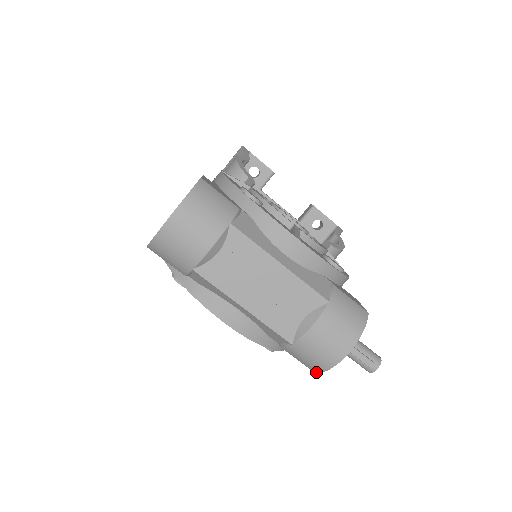
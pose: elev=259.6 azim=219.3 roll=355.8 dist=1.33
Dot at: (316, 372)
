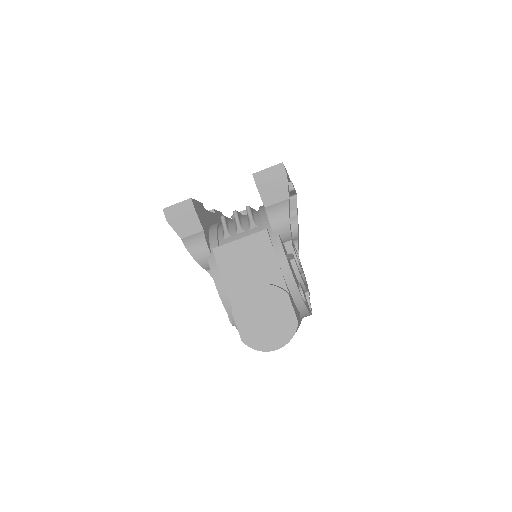
Dot at: occluded
